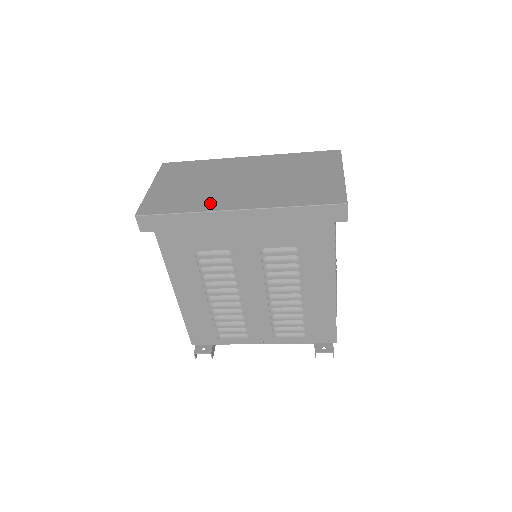
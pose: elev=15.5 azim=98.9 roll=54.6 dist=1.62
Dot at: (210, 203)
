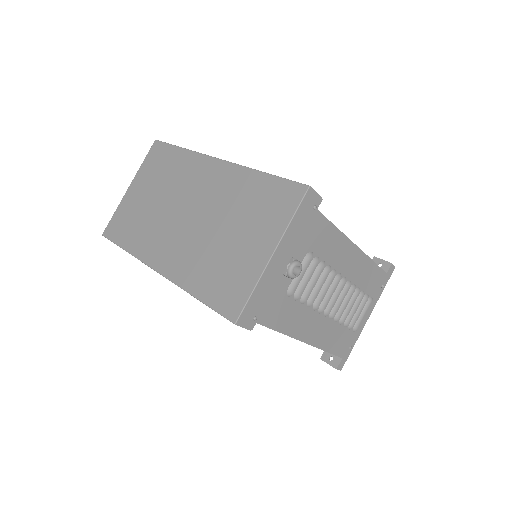
Dot at: (146, 246)
